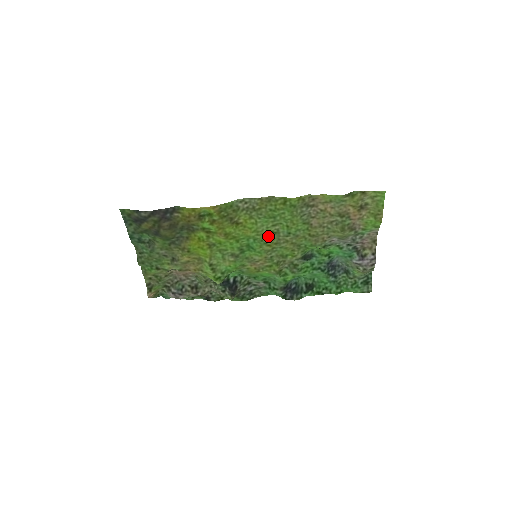
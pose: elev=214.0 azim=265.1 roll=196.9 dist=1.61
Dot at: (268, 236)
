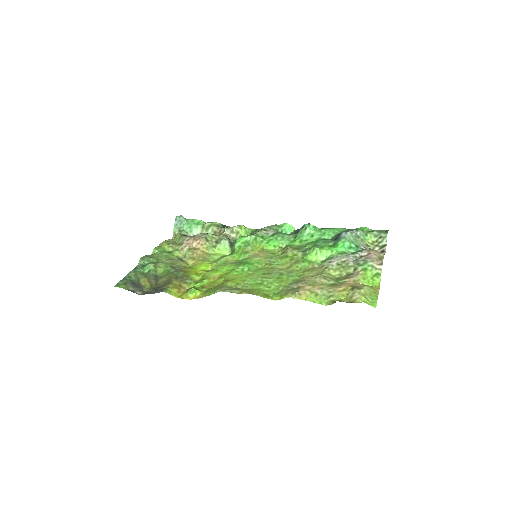
Dot at: (261, 272)
